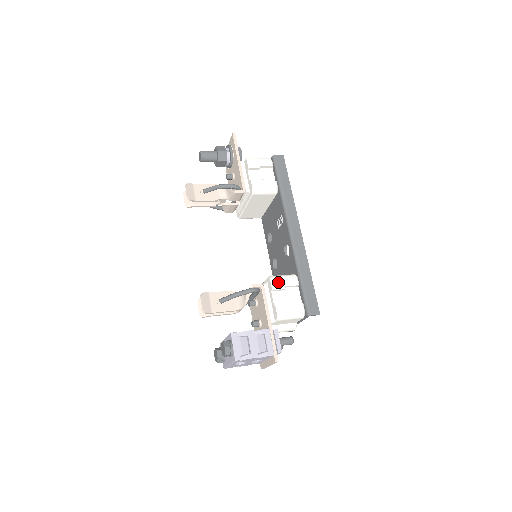
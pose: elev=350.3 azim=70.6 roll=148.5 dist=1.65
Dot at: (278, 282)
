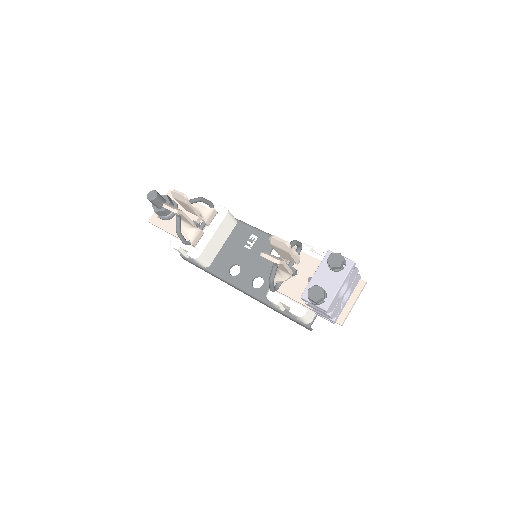
Dot at: occluded
